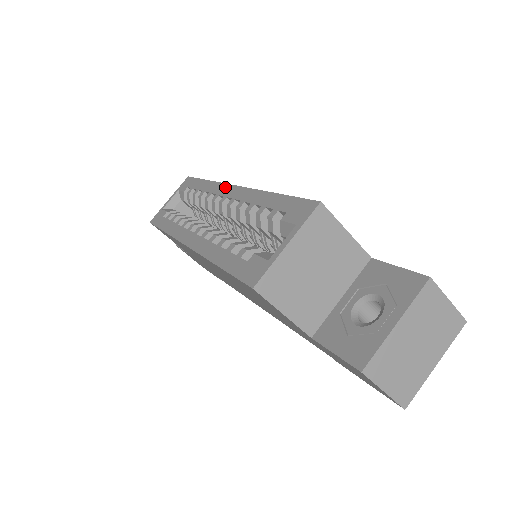
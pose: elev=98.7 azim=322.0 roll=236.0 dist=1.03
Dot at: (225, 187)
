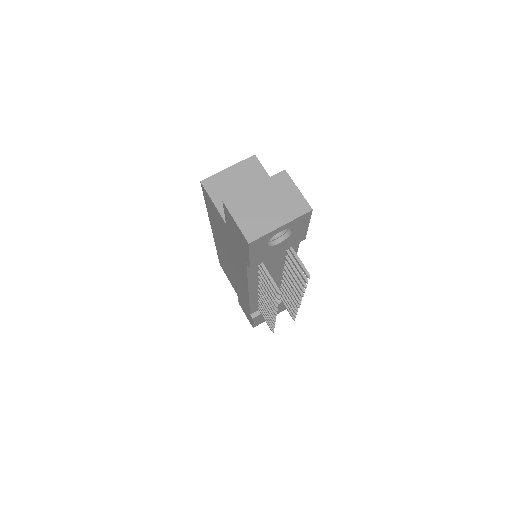
Dot at: occluded
